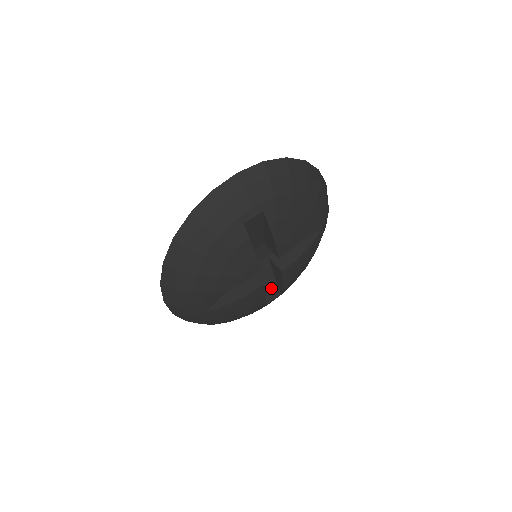
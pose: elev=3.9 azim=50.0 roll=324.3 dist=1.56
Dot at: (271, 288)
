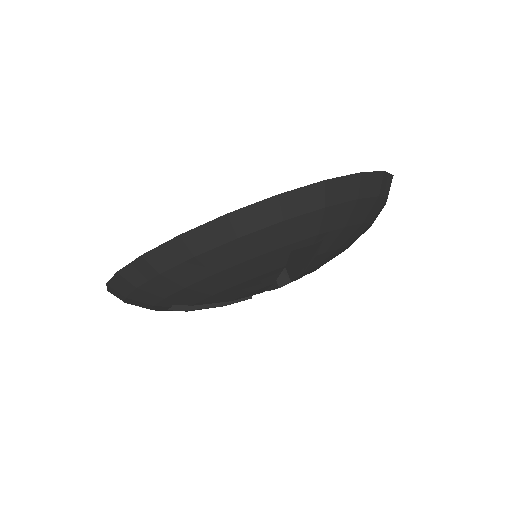
Dot at: occluded
